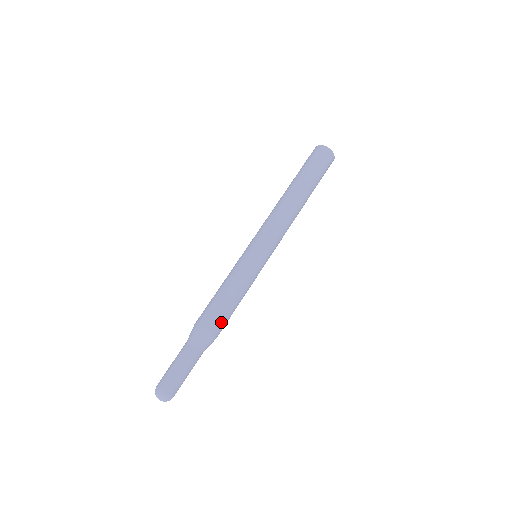
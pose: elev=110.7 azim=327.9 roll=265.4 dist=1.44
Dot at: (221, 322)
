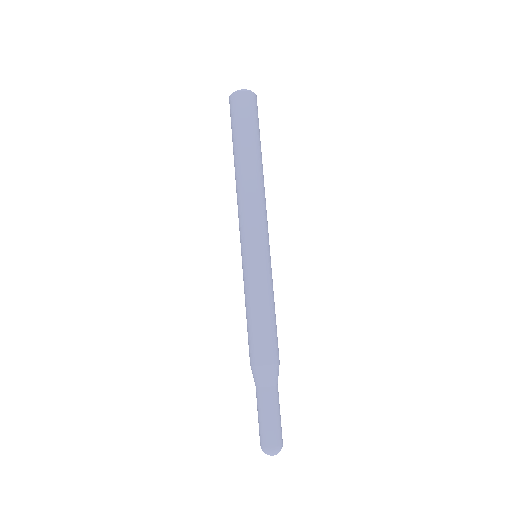
Dot at: (272, 346)
